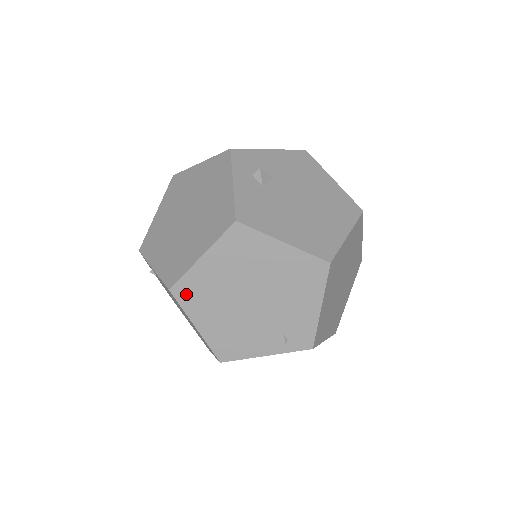
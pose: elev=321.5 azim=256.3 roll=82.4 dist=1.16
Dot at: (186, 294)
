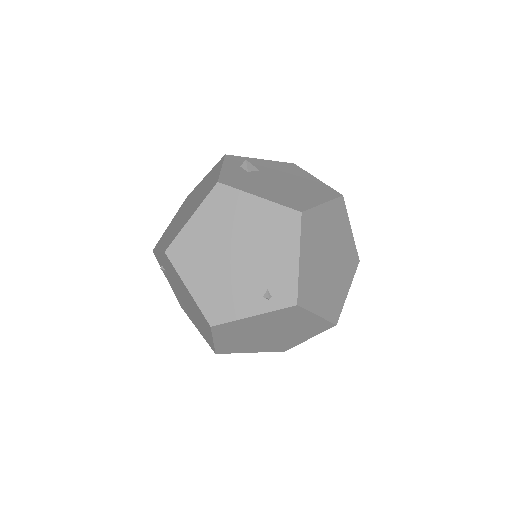
Dot at: (179, 255)
